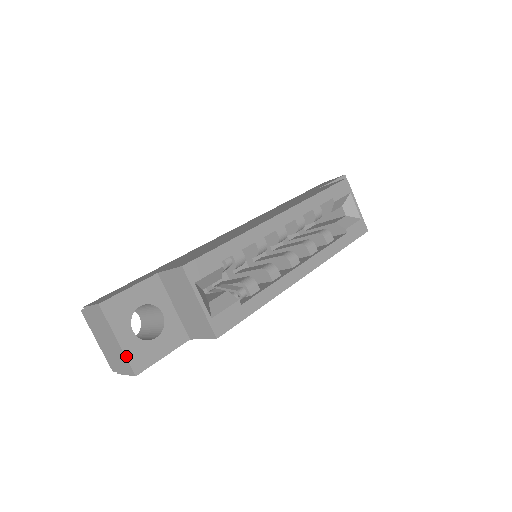
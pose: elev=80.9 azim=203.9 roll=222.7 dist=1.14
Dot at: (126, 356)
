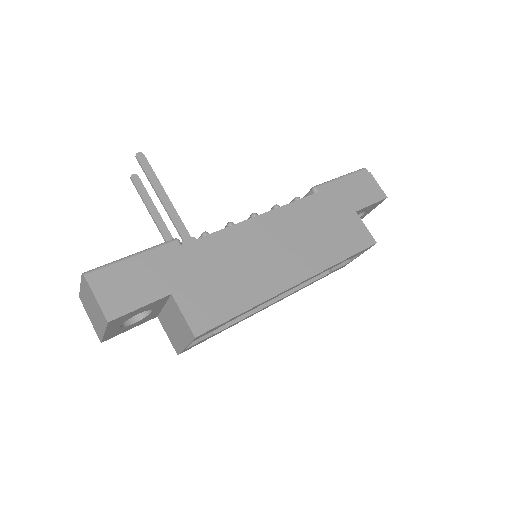
Dot at: (103, 337)
